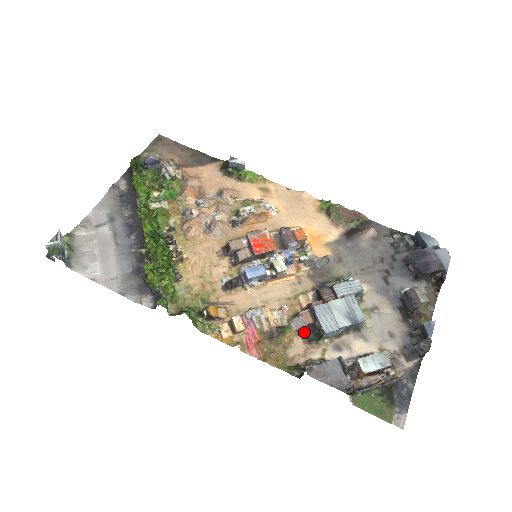
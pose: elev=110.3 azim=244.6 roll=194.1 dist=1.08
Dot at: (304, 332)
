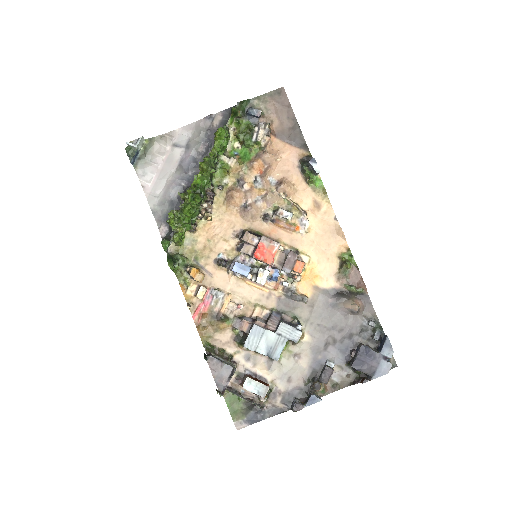
Dot at: (237, 331)
